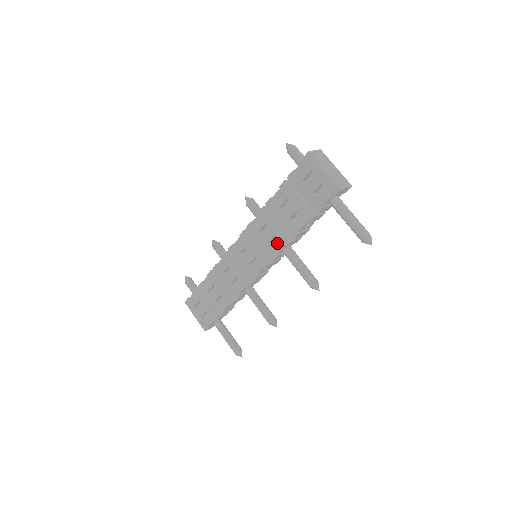
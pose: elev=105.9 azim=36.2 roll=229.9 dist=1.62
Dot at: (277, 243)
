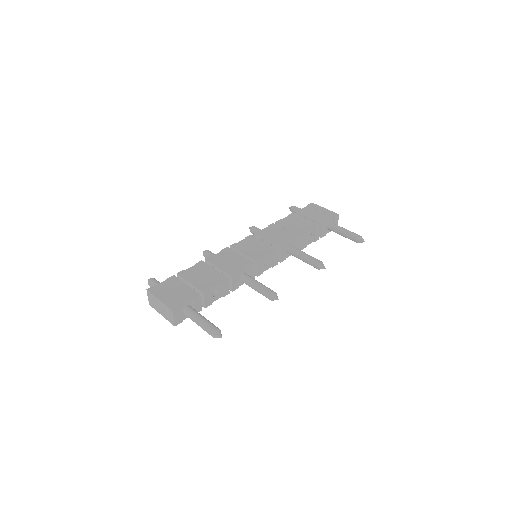
Dot at: (287, 238)
